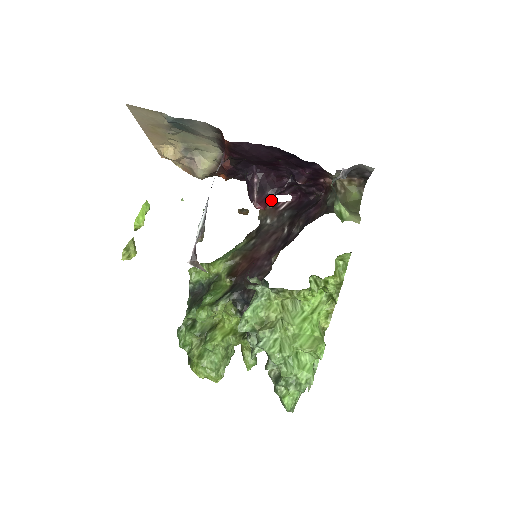
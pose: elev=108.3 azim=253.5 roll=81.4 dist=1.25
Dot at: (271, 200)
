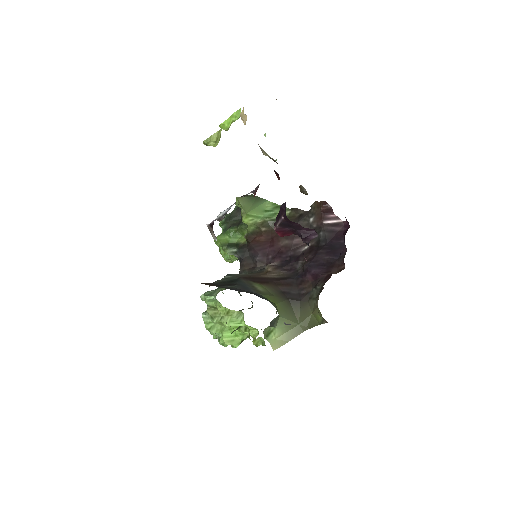
Dot at: (327, 206)
